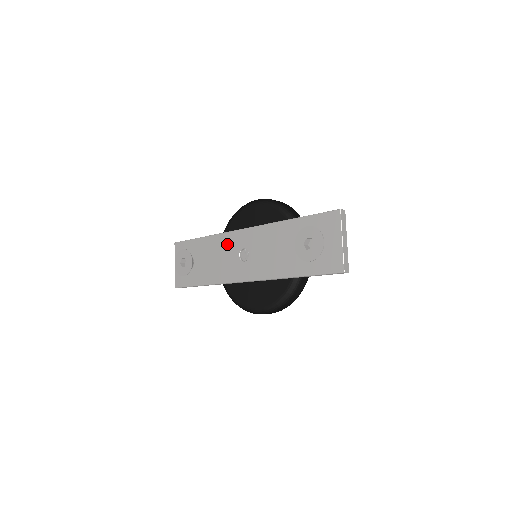
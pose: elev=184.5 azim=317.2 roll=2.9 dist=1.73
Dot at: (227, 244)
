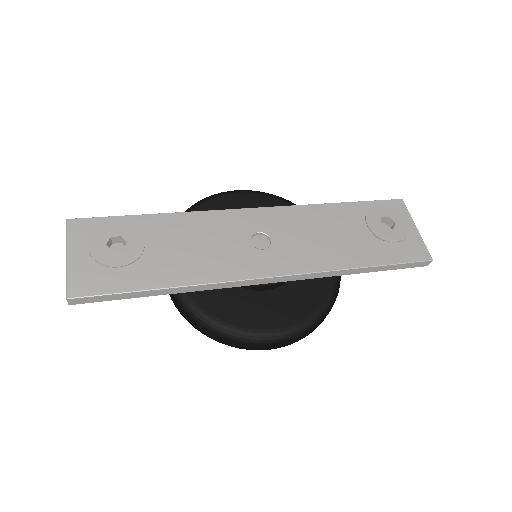
Dot at: (220, 225)
